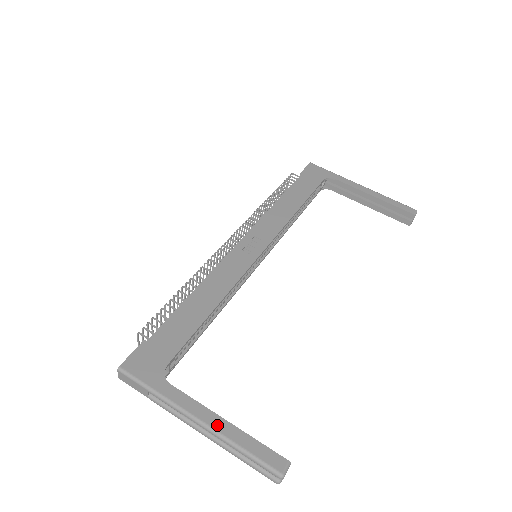
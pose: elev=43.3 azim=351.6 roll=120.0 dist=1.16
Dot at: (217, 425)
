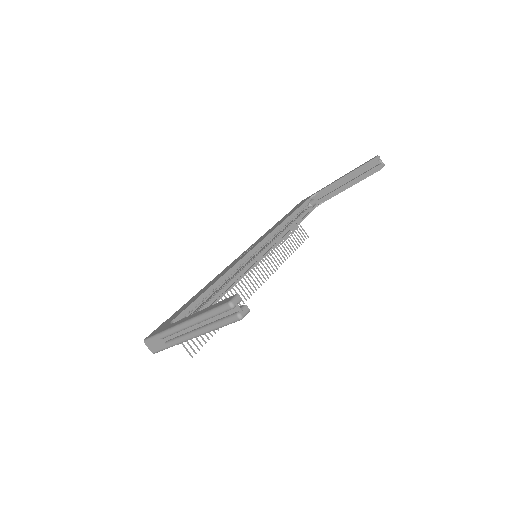
Dot at: (193, 316)
